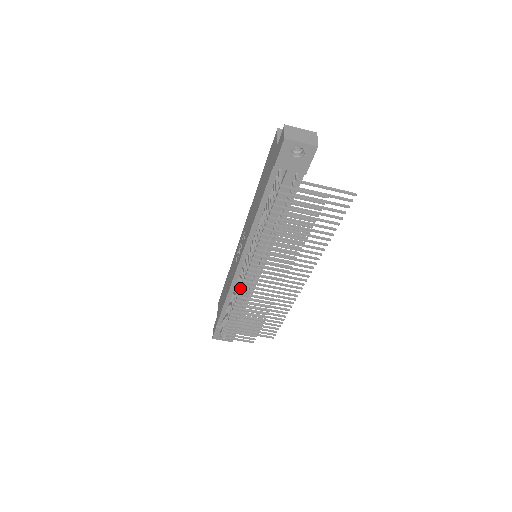
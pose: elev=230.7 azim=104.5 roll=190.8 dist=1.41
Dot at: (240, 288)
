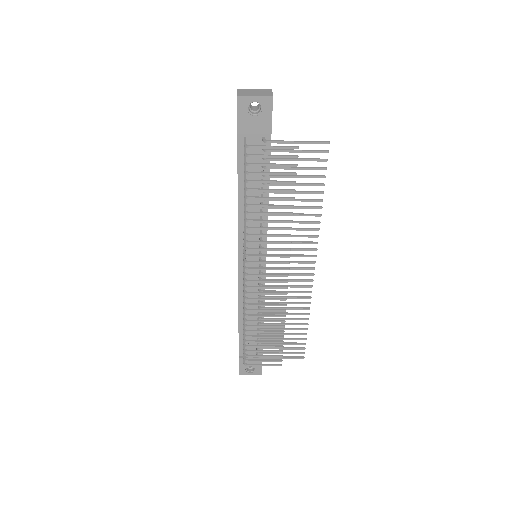
Dot at: (245, 291)
